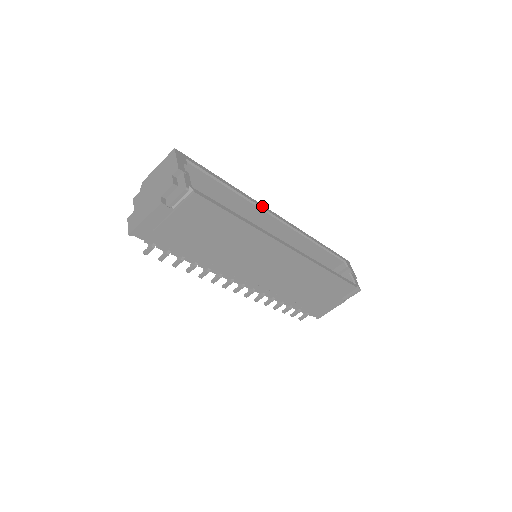
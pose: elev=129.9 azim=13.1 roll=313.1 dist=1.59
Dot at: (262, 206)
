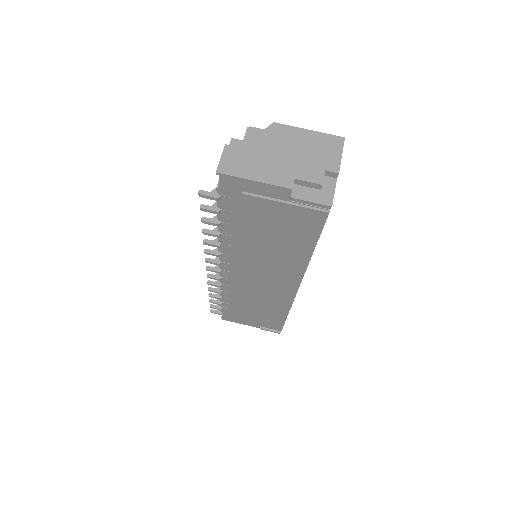
Dot at: occluded
